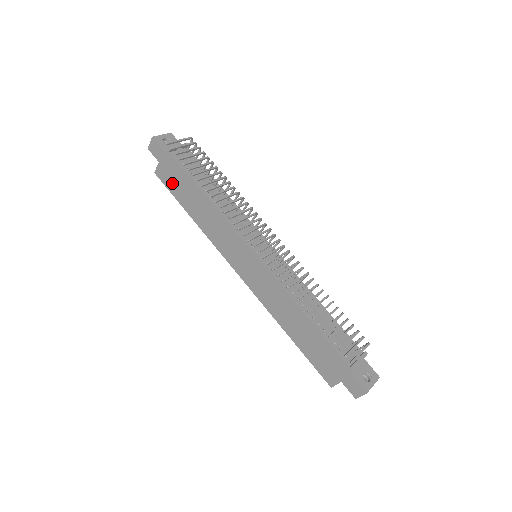
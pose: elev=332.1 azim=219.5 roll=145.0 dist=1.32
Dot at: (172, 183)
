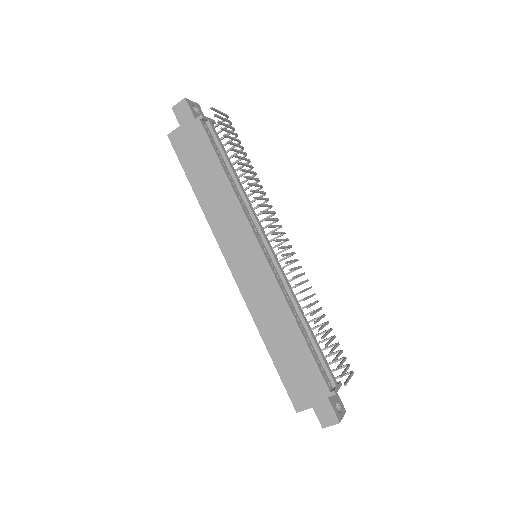
Dot at: (187, 152)
